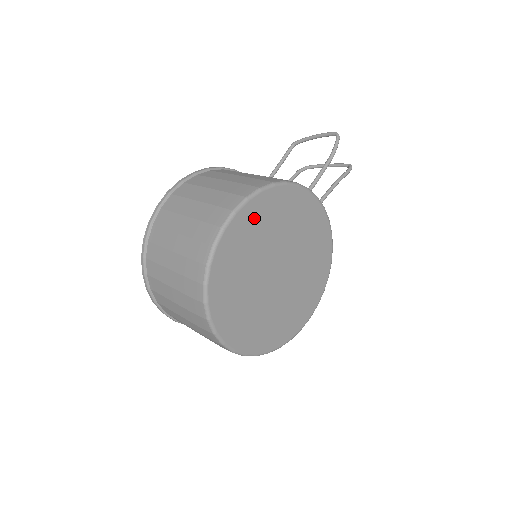
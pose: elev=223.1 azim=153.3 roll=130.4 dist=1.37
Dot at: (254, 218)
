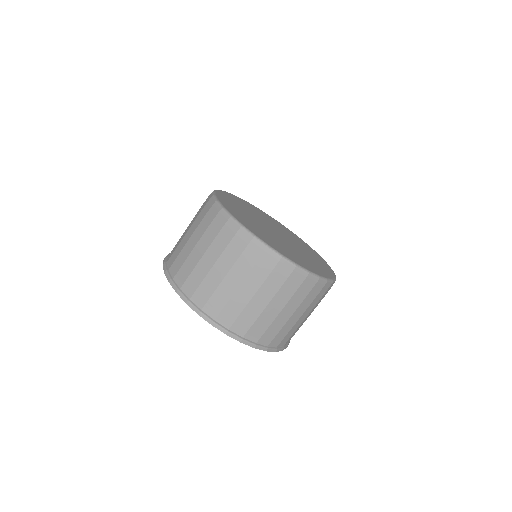
Dot at: (228, 201)
